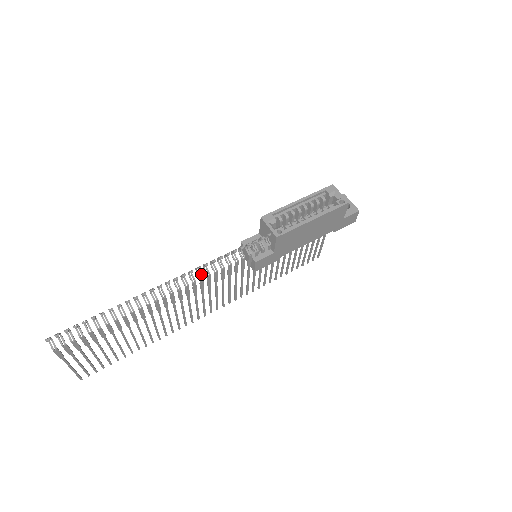
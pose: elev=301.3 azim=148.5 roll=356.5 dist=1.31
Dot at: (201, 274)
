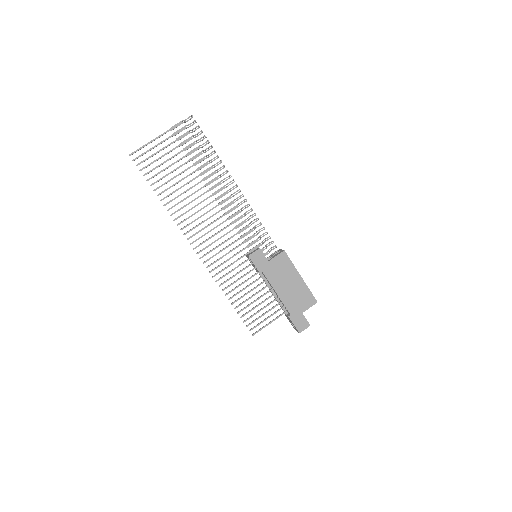
Dot at: occluded
